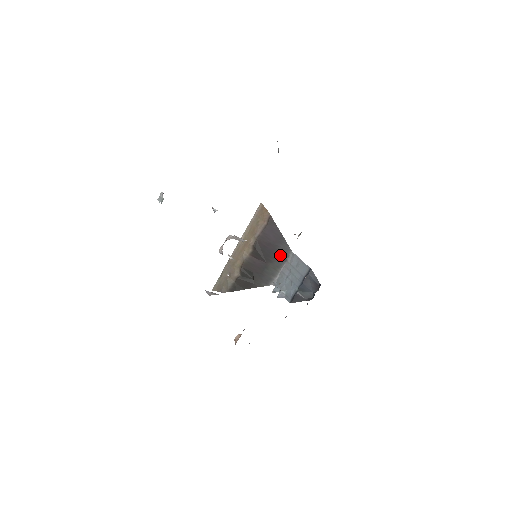
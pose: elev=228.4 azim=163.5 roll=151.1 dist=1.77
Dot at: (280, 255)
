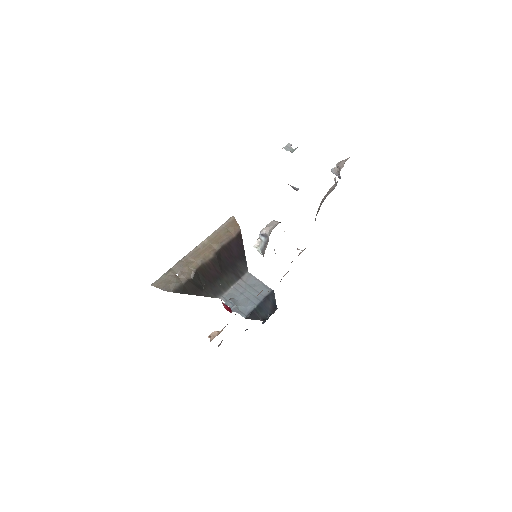
Dot at: (237, 271)
